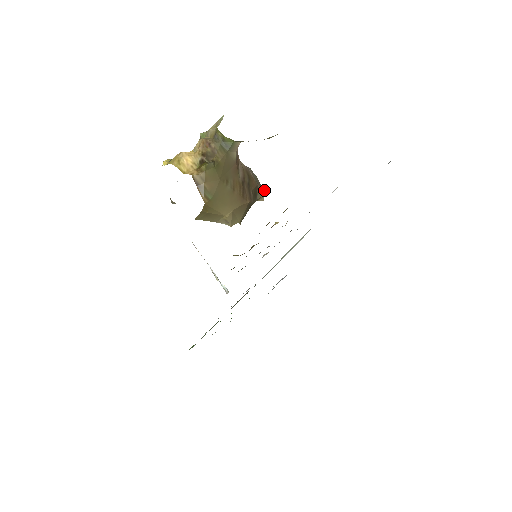
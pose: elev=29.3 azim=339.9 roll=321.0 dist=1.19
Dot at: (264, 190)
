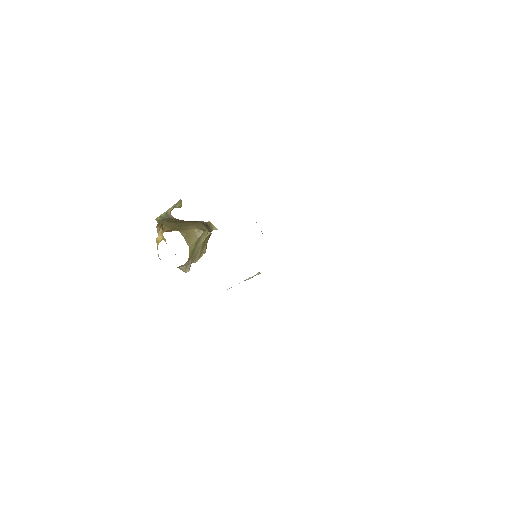
Dot at: (208, 222)
